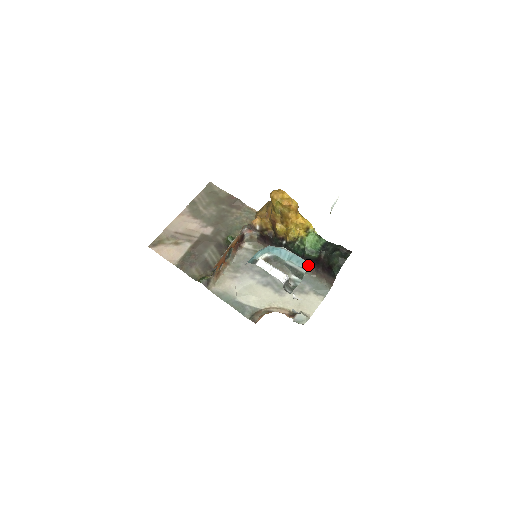
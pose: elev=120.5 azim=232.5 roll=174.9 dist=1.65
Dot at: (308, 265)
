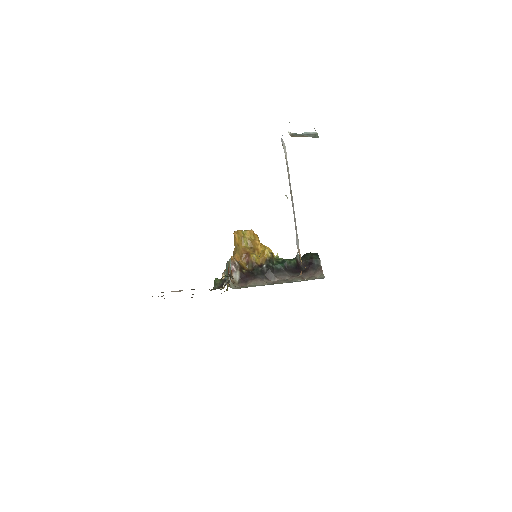
Dot at: occluded
